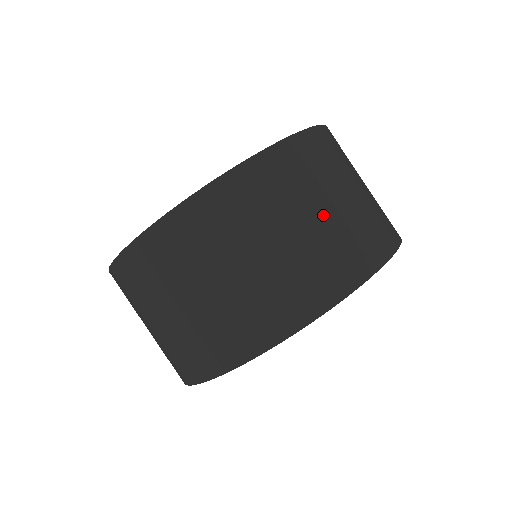
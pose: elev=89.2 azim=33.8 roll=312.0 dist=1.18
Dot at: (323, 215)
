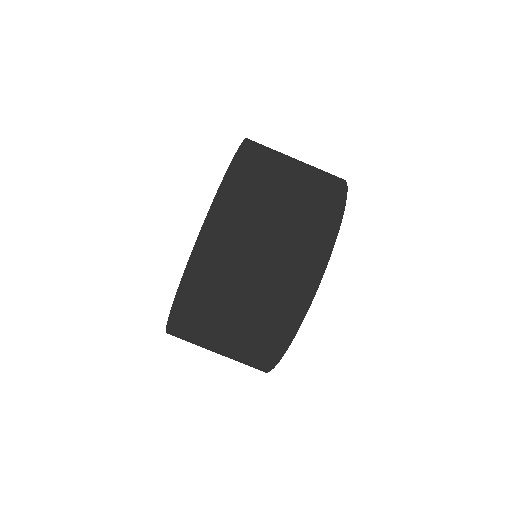
Dot at: (285, 202)
